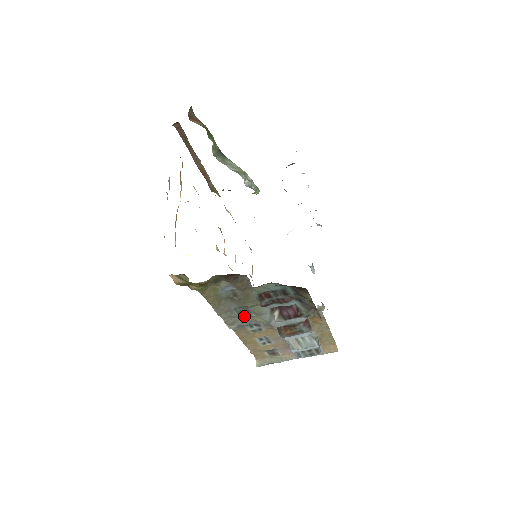
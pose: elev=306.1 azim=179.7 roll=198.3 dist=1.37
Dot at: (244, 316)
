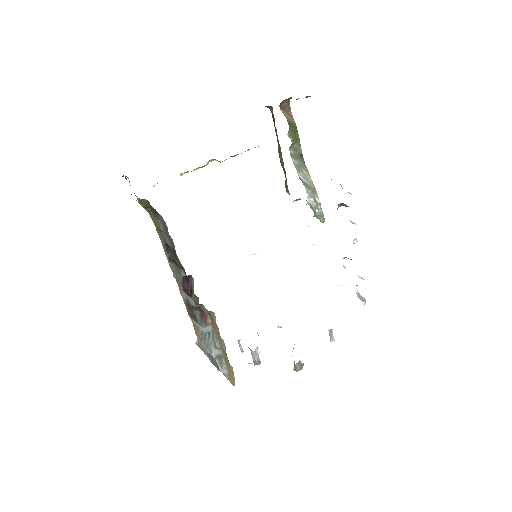
Dot at: (177, 269)
